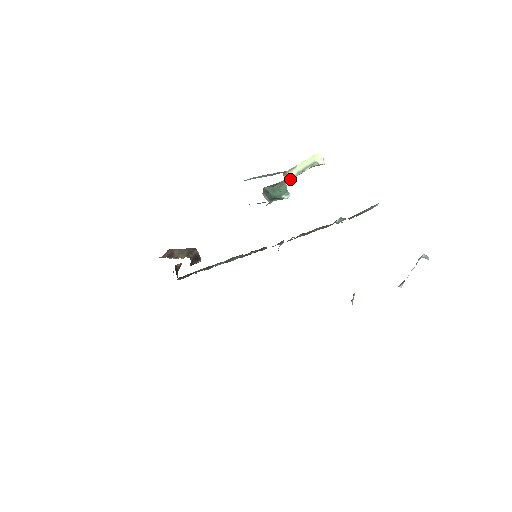
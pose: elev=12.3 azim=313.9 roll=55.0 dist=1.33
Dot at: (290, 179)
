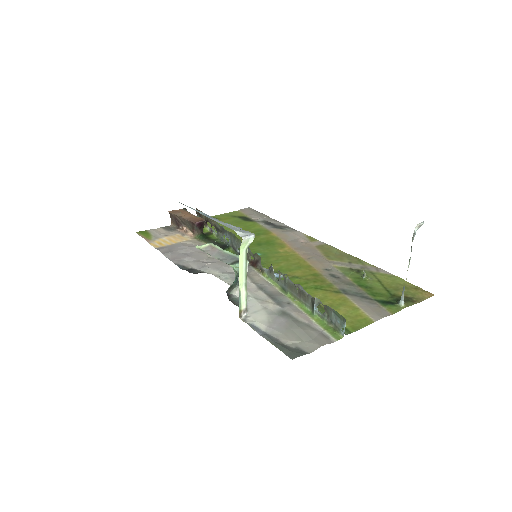
Dot at: (246, 304)
